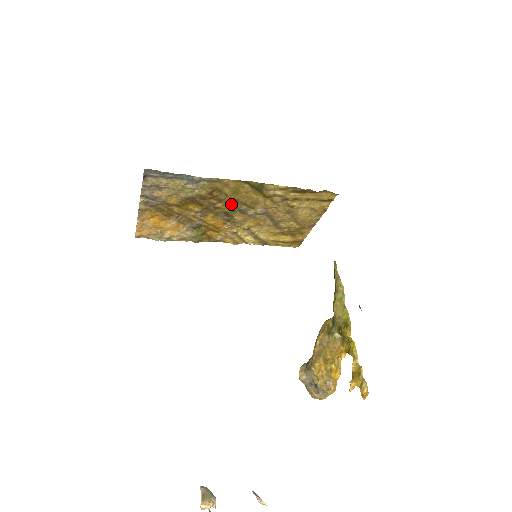
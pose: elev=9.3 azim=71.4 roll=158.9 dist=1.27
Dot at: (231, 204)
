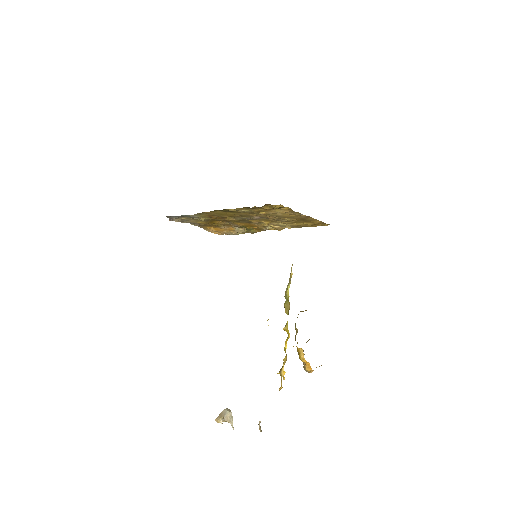
Dot at: (234, 217)
